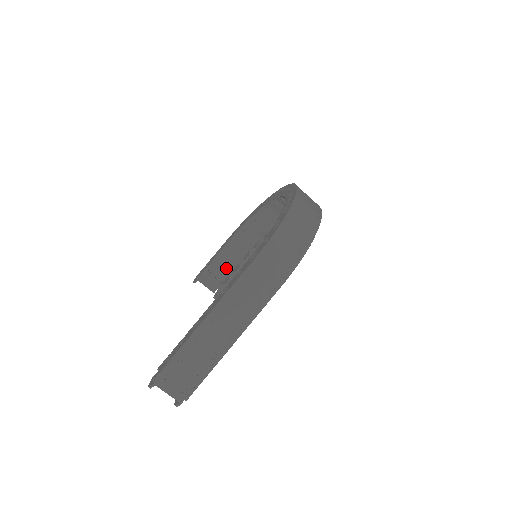
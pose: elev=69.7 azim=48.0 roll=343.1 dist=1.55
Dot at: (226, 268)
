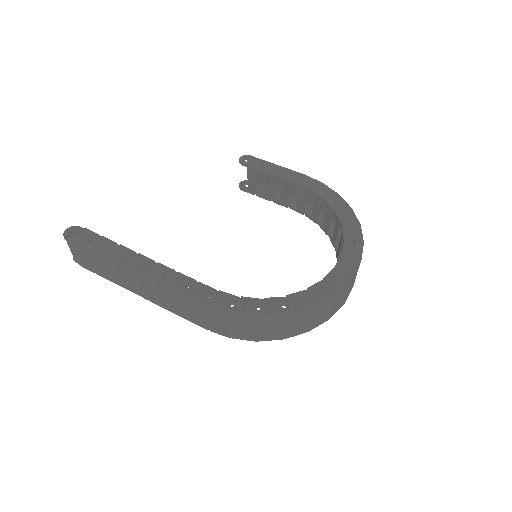
Dot at: (270, 189)
